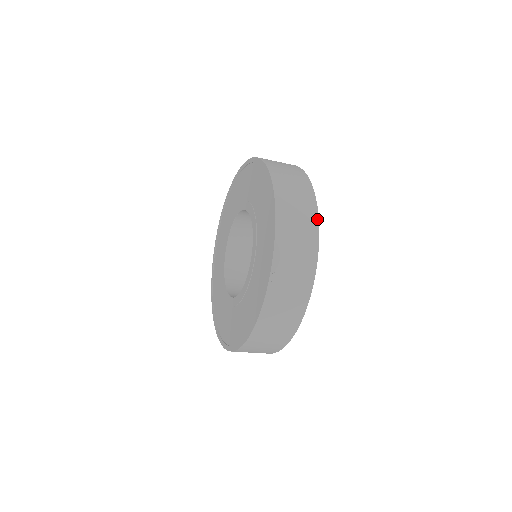
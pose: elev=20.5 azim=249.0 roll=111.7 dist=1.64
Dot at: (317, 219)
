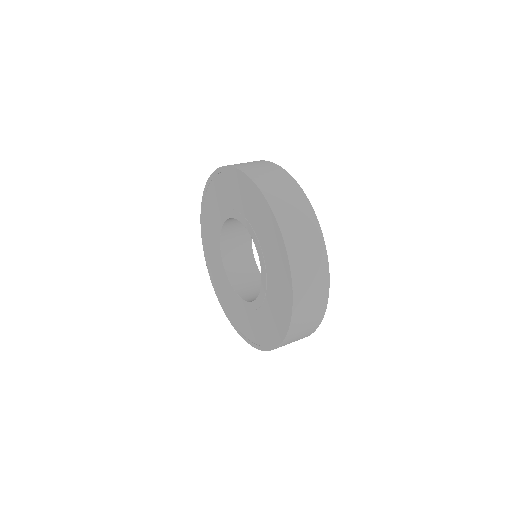
Dot at: occluded
